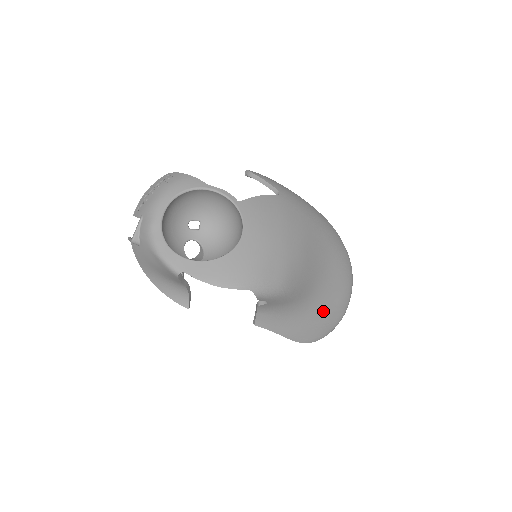
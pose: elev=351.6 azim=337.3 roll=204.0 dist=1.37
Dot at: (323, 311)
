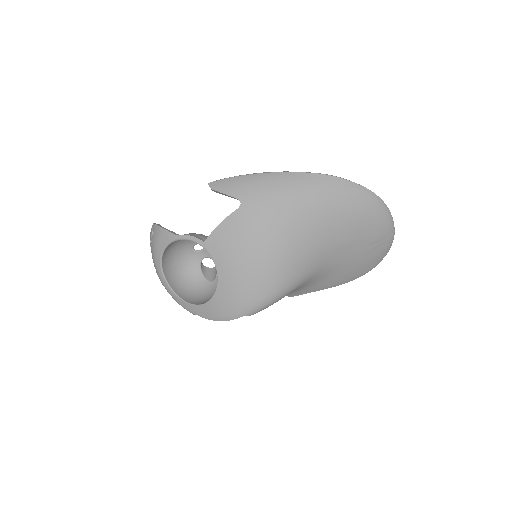
Dot at: (356, 257)
